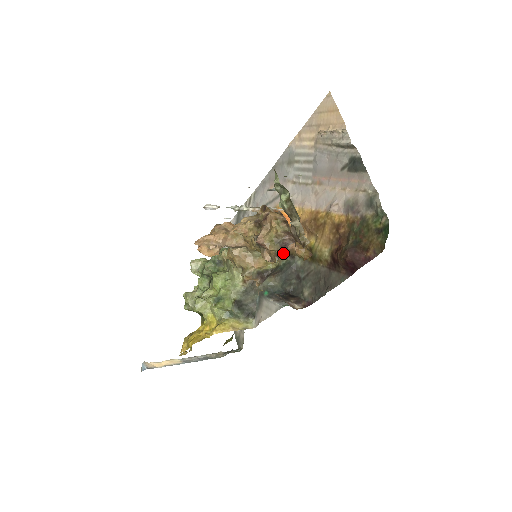
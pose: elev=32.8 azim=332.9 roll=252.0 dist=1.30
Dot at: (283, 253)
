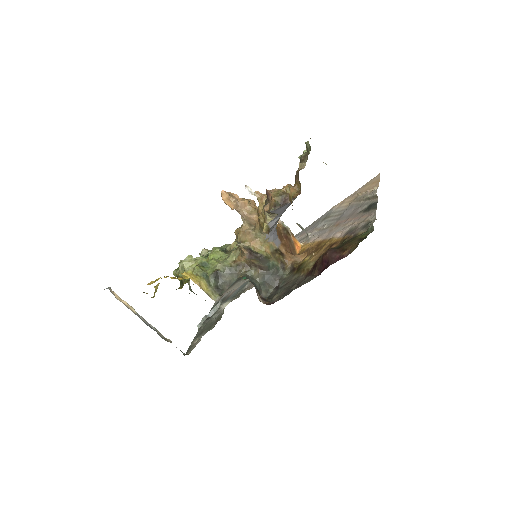
Dot at: (278, 257)
